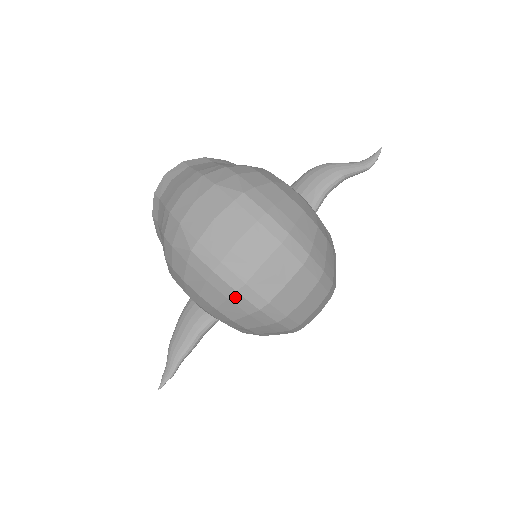
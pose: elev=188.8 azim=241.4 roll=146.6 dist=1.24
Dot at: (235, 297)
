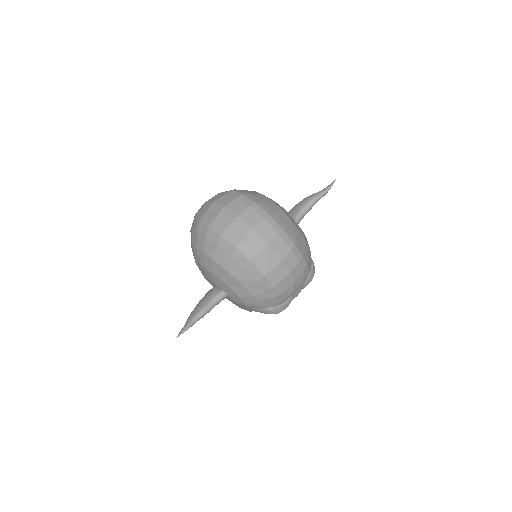
Dot at: (221, 241)
